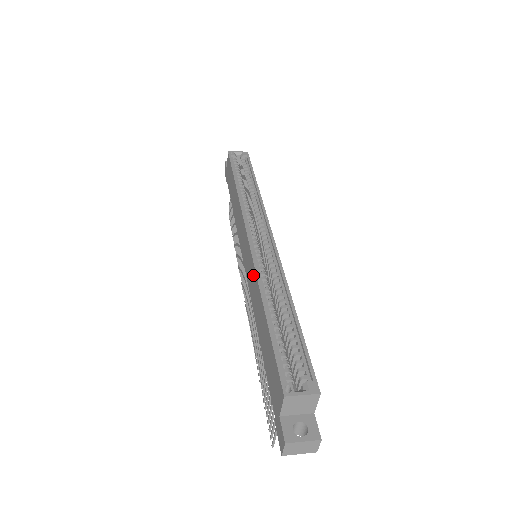
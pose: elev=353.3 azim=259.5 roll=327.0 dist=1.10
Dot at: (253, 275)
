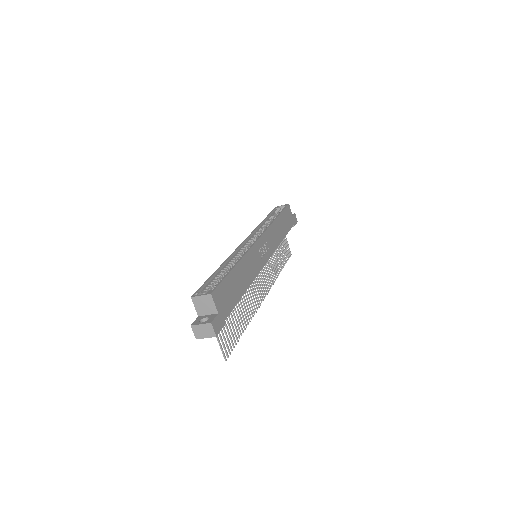
Dot at: occluded
